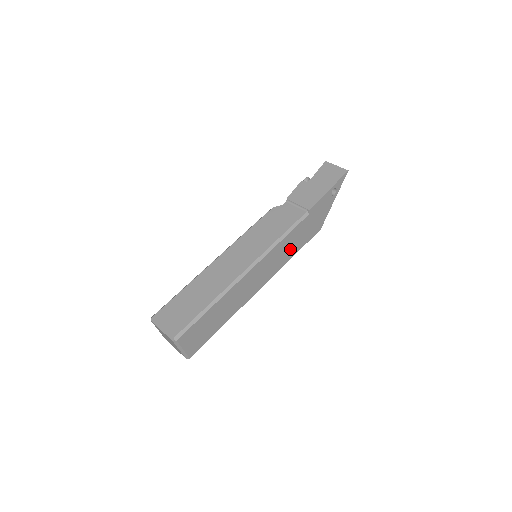
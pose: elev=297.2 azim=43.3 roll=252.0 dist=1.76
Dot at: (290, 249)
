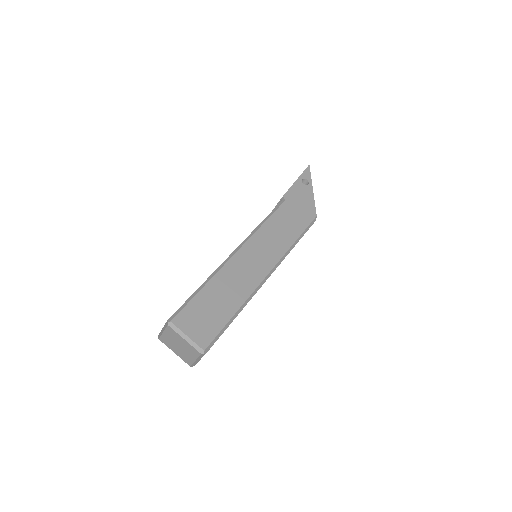
Dot at: (285, 233)
